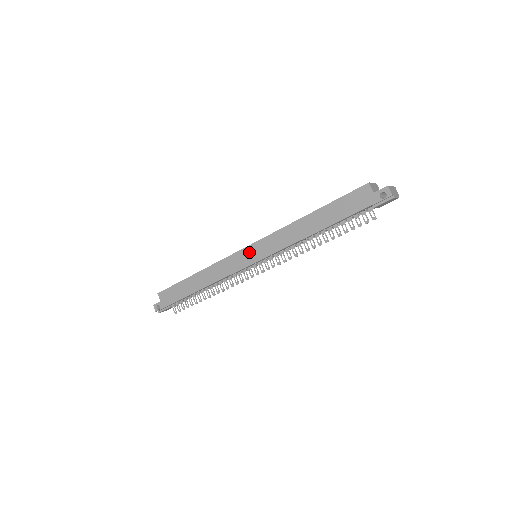
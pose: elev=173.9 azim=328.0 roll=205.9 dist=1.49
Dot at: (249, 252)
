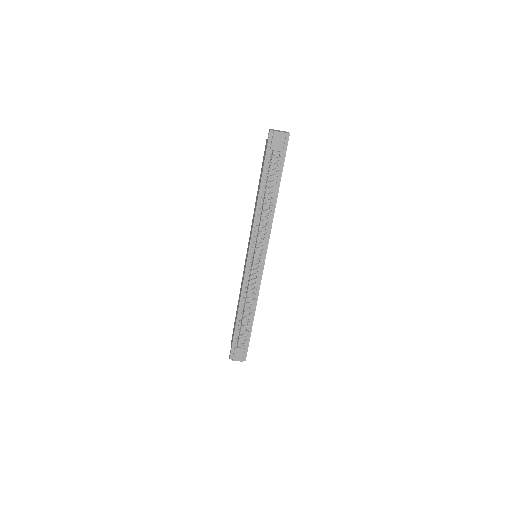
Dot at: (247, 252)
